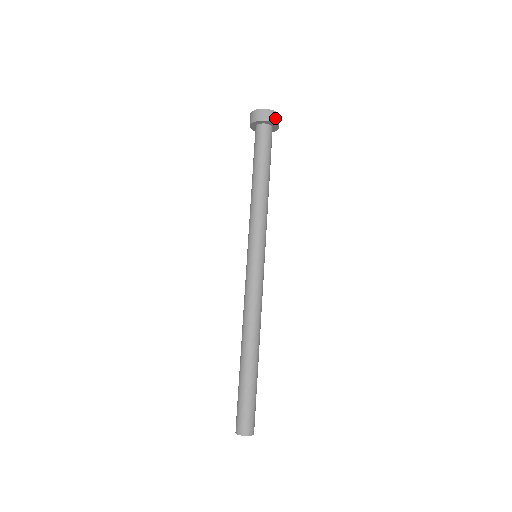
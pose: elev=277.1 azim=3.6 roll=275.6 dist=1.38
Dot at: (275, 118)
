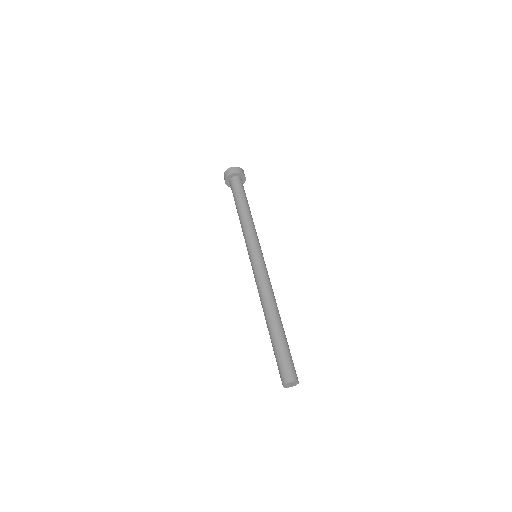
Dot at: (238, 170)
